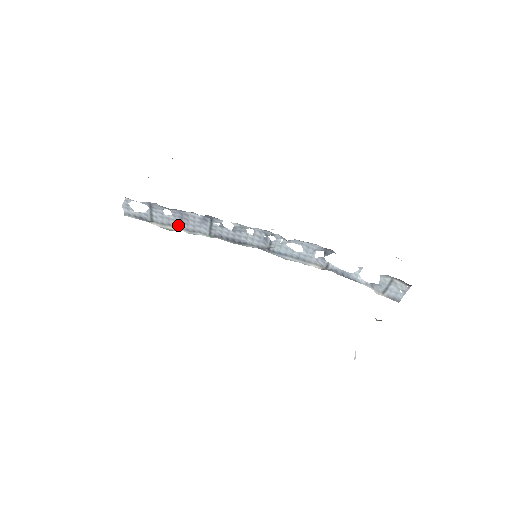
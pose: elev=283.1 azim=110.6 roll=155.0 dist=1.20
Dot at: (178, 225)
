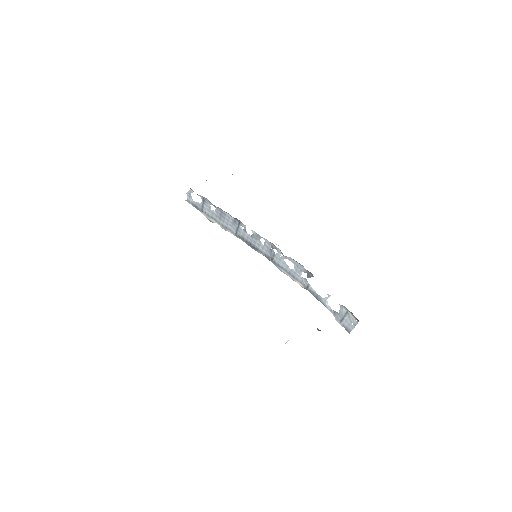
Dot at: (218, 220)
